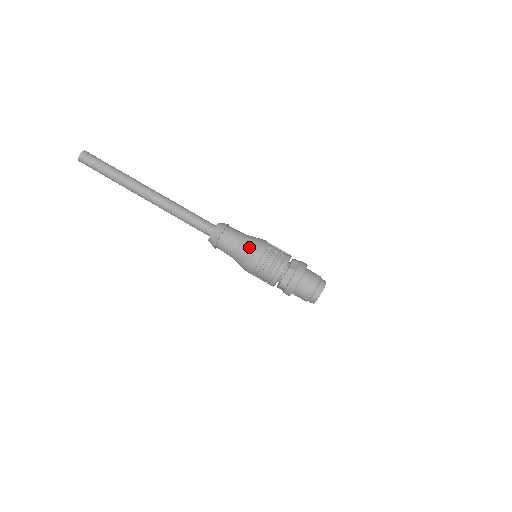
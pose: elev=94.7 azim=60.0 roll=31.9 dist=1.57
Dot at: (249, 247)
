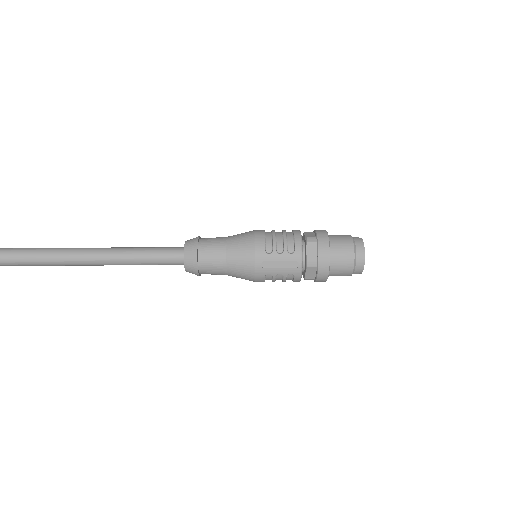
Dot at: occluded
